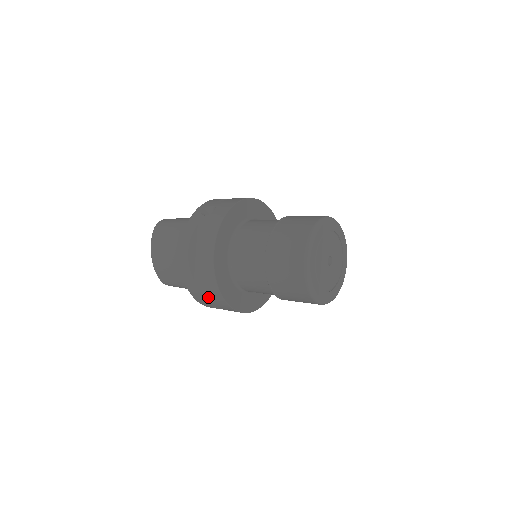
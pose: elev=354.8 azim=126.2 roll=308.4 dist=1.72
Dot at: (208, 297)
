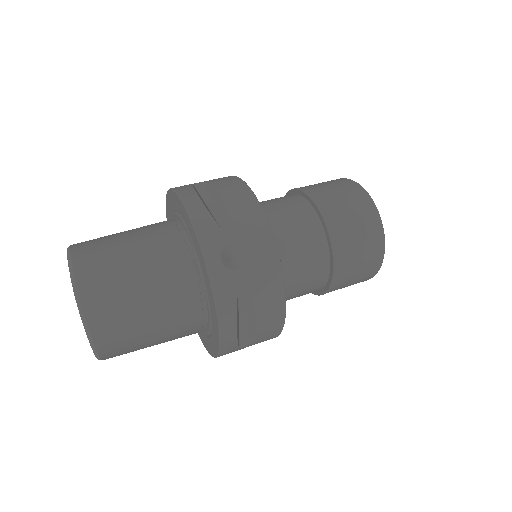
Dot at: occluded
